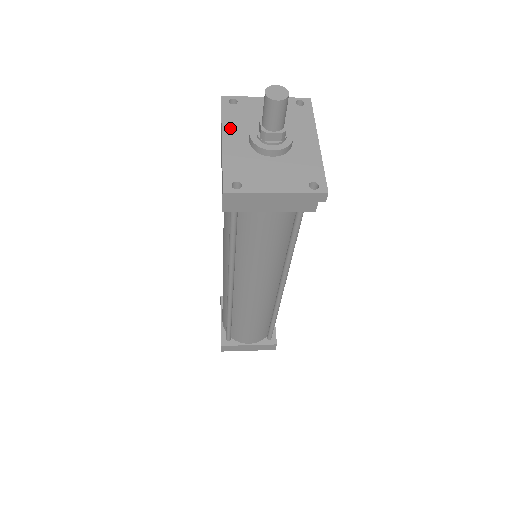
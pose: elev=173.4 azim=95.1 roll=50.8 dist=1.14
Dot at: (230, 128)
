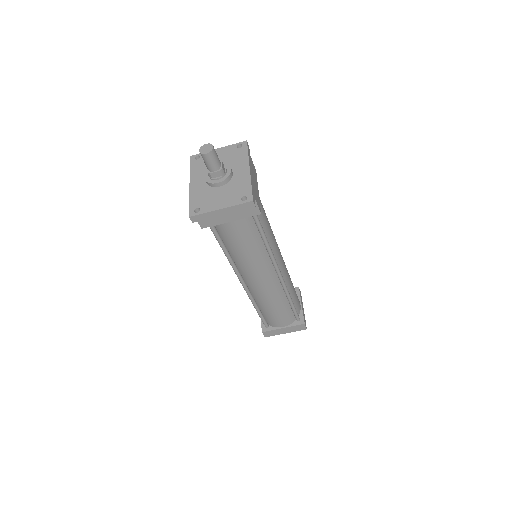
Dot at: (195, 175)
